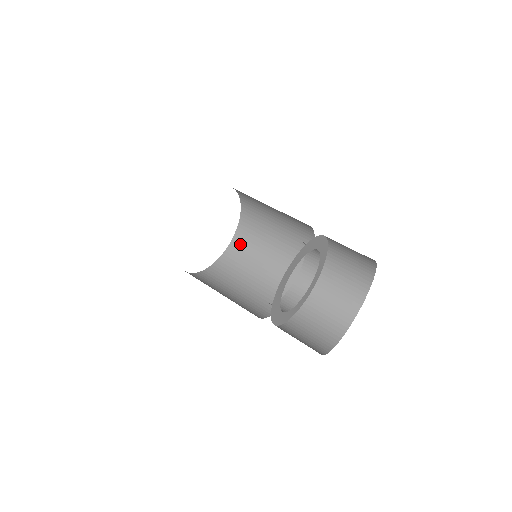
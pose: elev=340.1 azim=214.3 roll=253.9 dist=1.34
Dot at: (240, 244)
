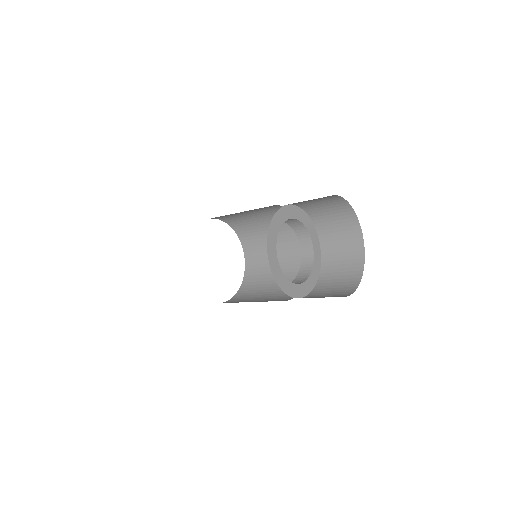
Dot at: (251, 274)
